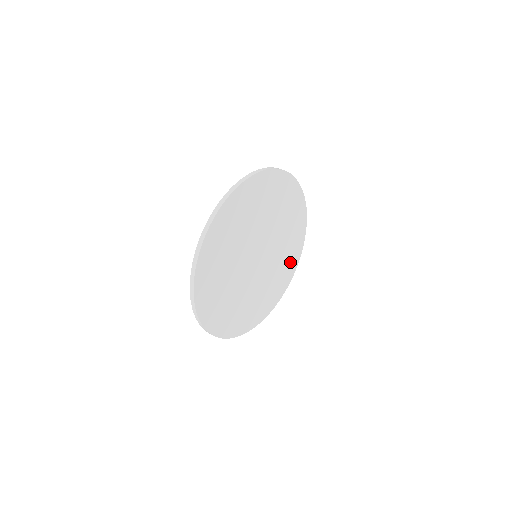
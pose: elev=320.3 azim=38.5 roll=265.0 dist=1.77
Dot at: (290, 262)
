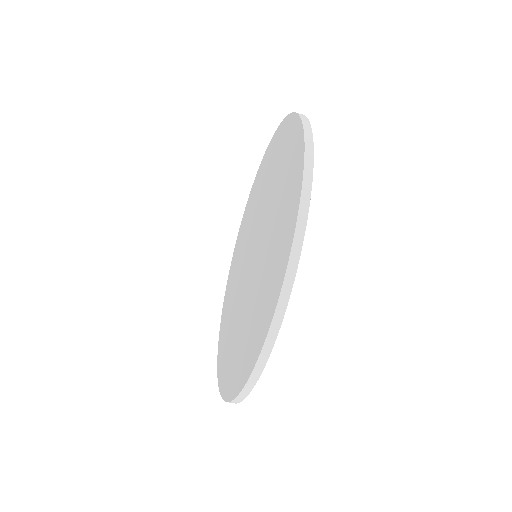
Dot at: occluded
